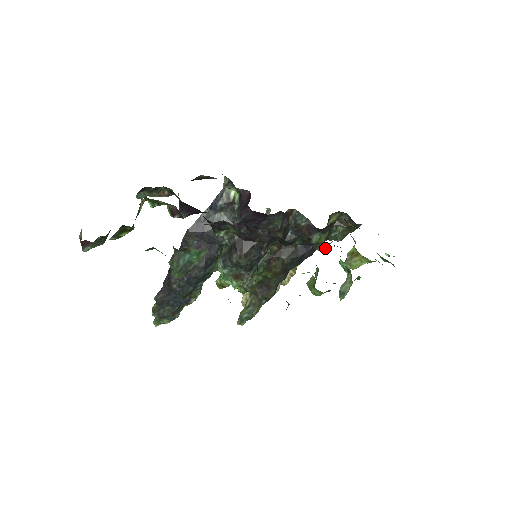
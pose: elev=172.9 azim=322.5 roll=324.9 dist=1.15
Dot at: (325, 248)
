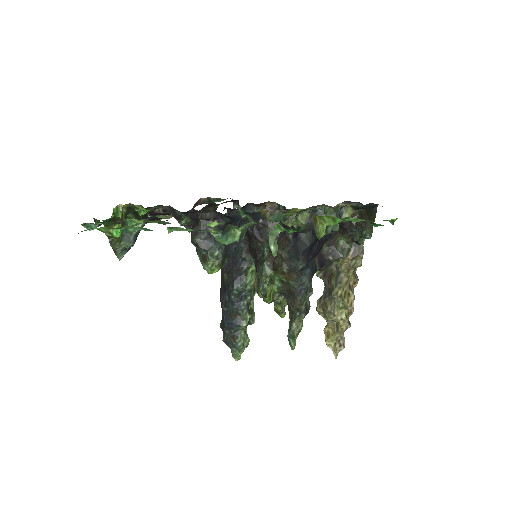
Dot at: (271, 216)
